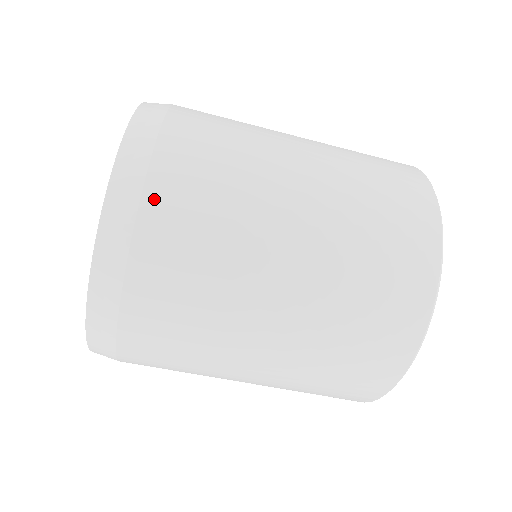
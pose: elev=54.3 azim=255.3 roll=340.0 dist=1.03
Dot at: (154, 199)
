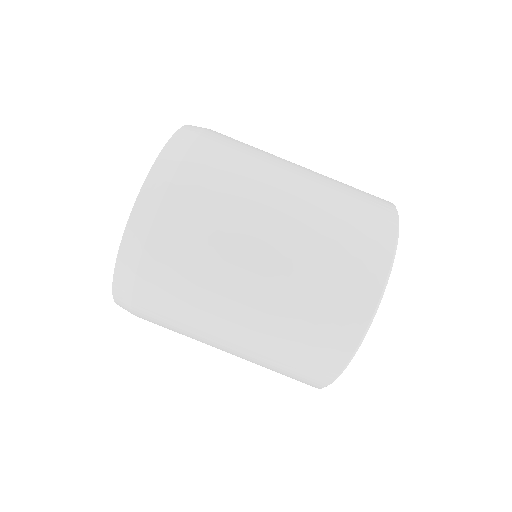
Dot at: (212, 134)
